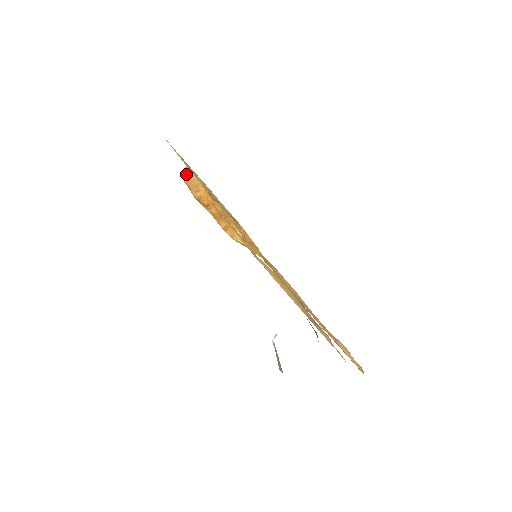
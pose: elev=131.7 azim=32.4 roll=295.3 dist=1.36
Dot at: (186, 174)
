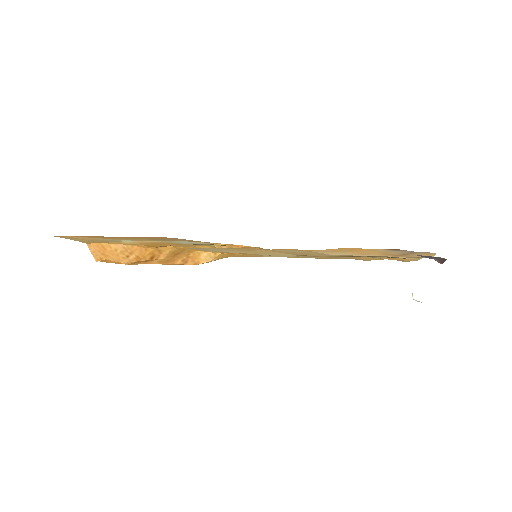
Dot at: (94, 251)
